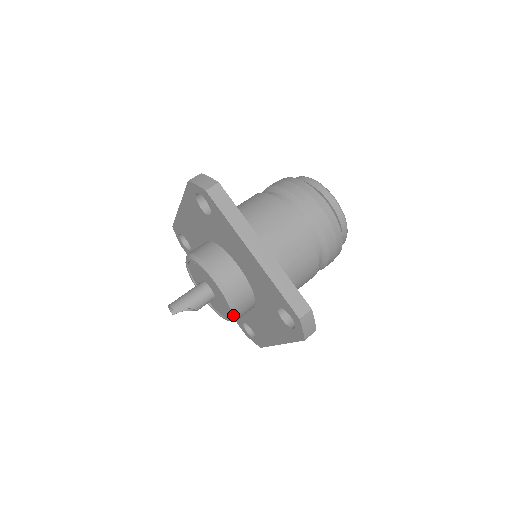
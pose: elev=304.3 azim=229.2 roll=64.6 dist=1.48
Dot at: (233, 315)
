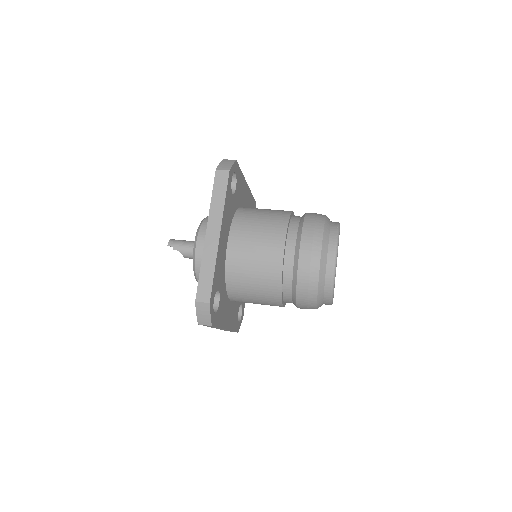
Dot at: (195, 277)
